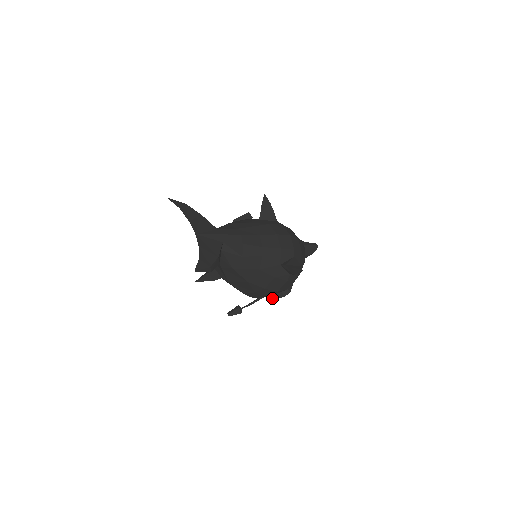
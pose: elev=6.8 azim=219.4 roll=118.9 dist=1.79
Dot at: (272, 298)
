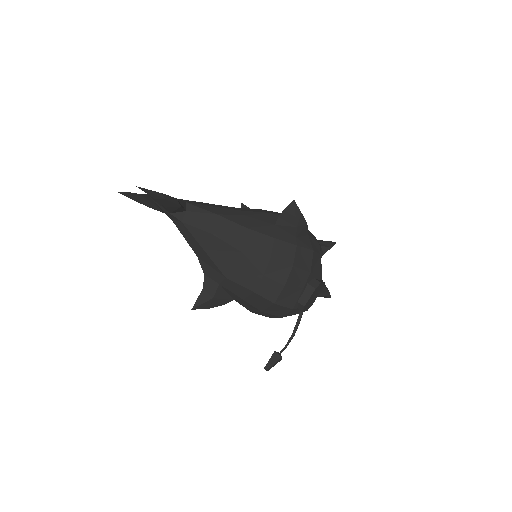
Dot at: (303, 303)
